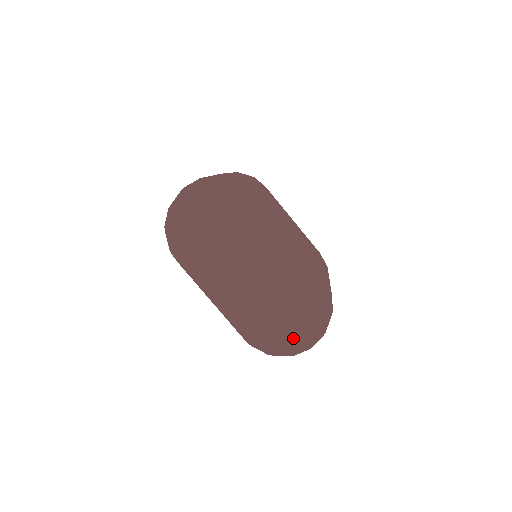
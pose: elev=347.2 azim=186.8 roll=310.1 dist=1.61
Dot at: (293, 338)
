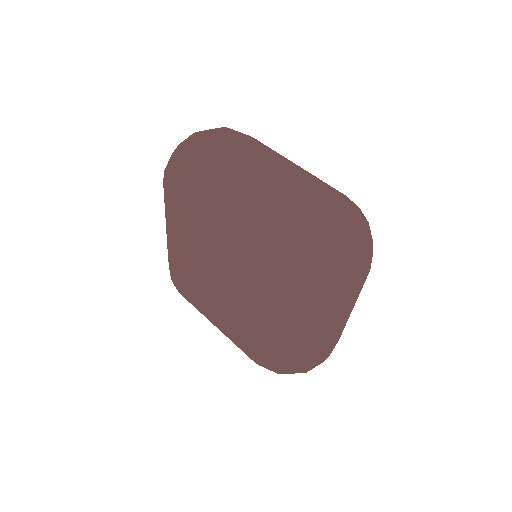
Dot at: (322, 362)
